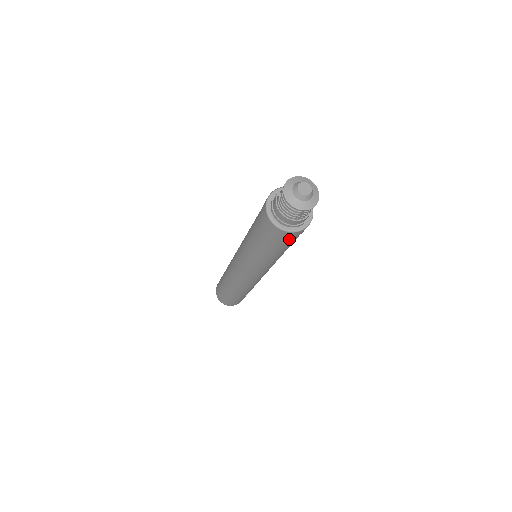
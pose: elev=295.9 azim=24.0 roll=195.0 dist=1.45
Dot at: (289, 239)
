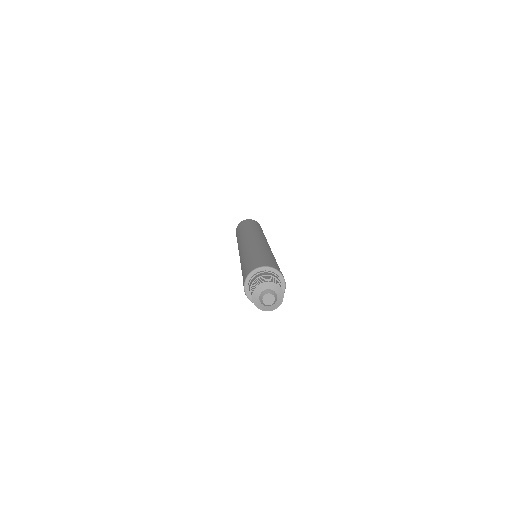
Dot at: occluded
